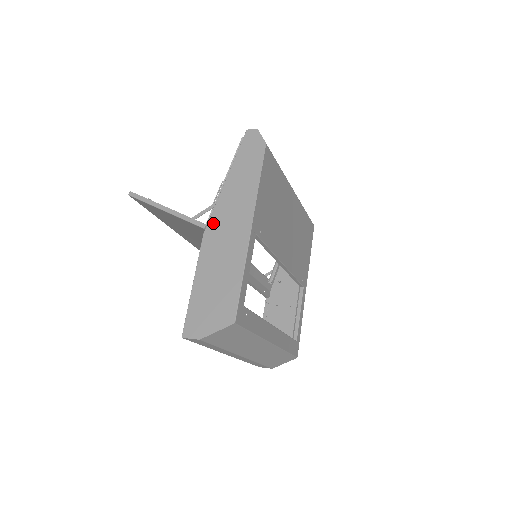
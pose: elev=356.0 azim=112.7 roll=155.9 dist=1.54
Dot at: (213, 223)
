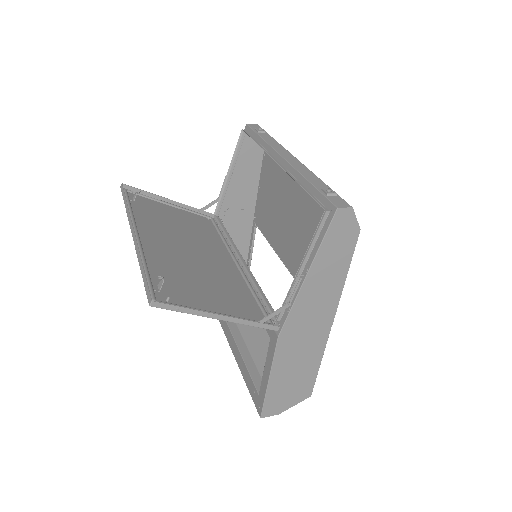
Dot at: (290, 326)
